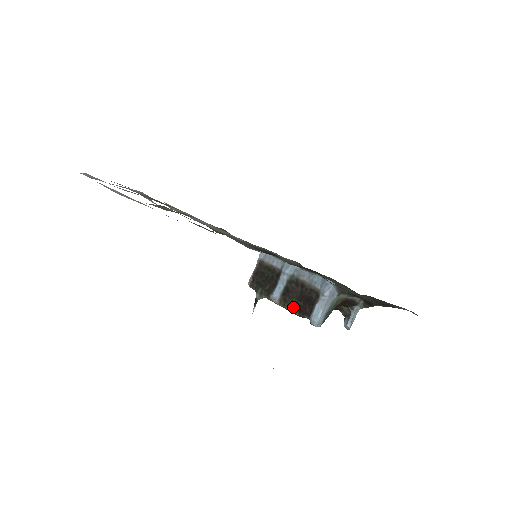
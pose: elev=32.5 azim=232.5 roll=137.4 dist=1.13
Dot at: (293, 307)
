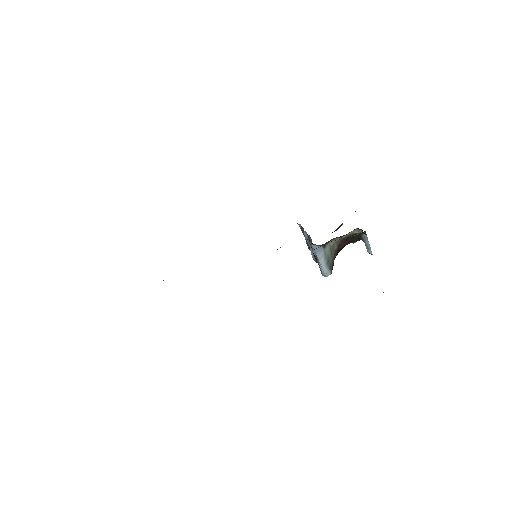
Dot at: occluded
